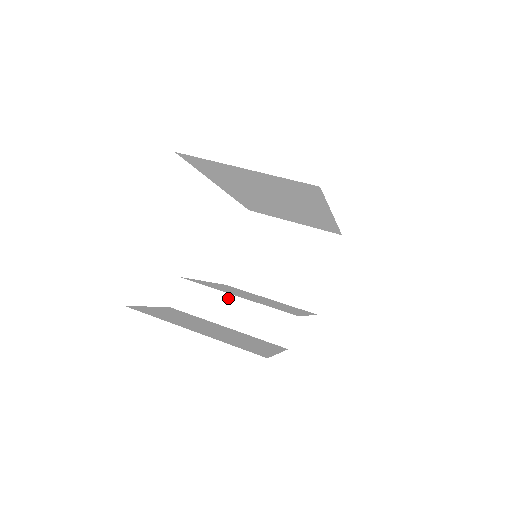
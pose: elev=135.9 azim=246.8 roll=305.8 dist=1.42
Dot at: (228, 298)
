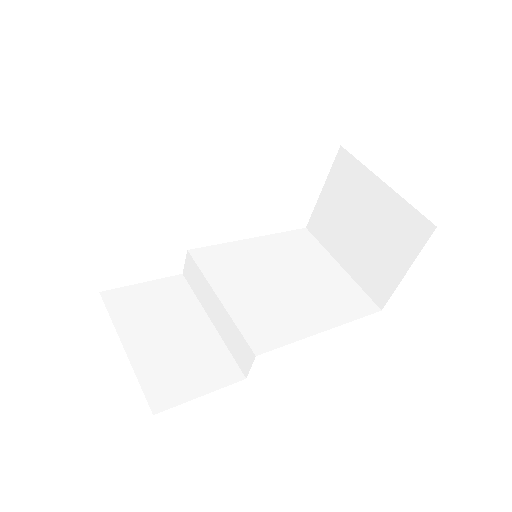
Dot at: (214, 296)
